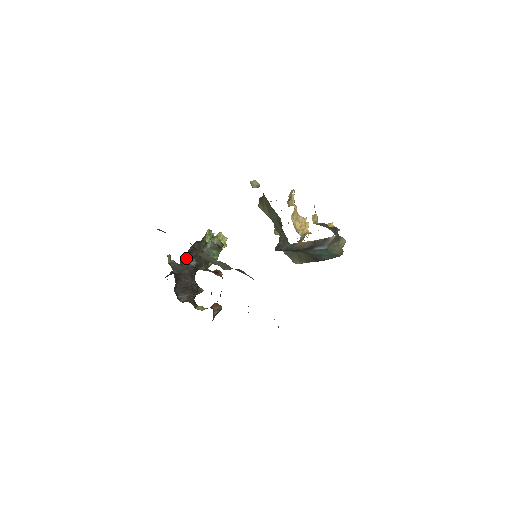
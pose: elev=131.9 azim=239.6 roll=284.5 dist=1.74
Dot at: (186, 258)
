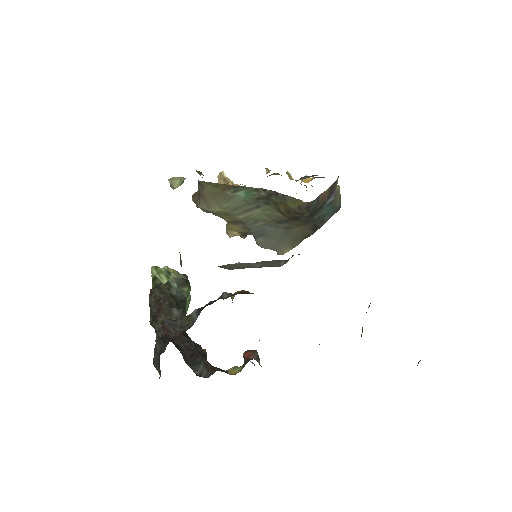
Dot at: (160, 315)
